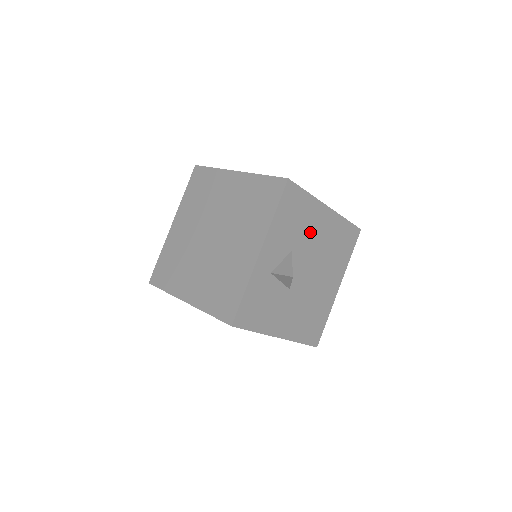
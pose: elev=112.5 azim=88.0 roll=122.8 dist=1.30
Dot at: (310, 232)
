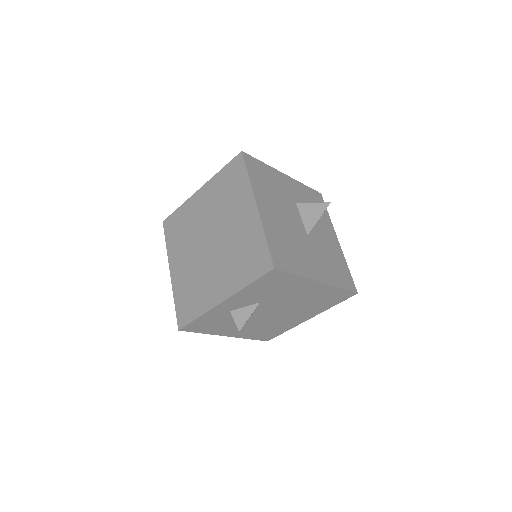
Dot at: (288, 294)
